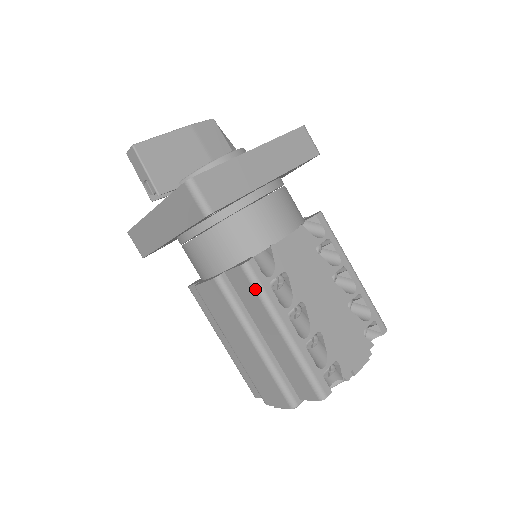
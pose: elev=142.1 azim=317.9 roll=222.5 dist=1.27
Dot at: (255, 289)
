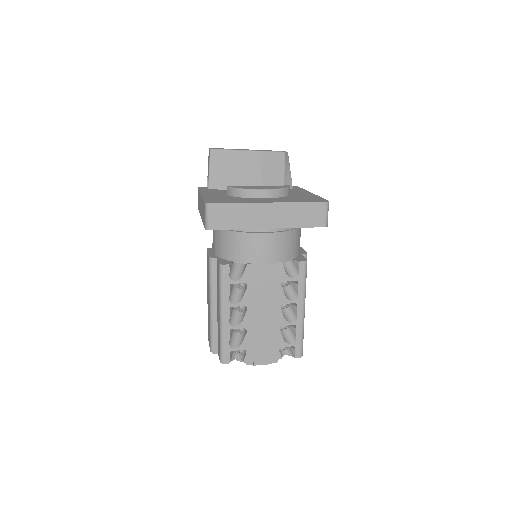
Dot at: (219, 282)
